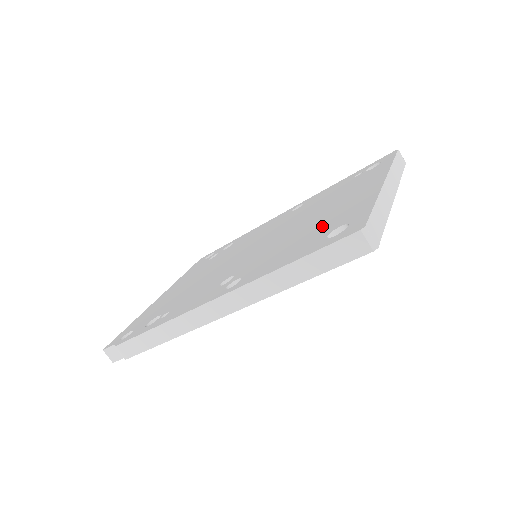
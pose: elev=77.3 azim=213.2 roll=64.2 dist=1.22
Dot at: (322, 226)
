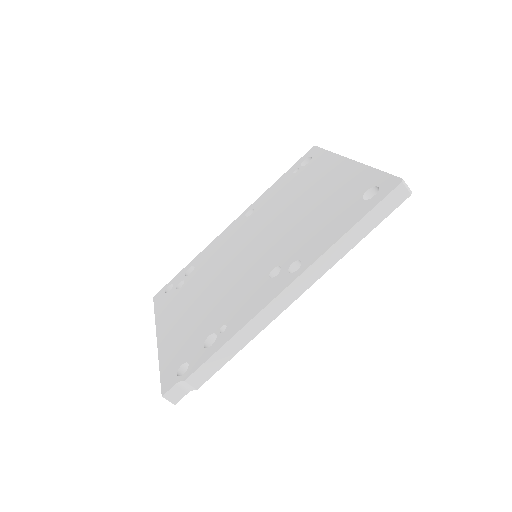
Dot at: (337, 201)
